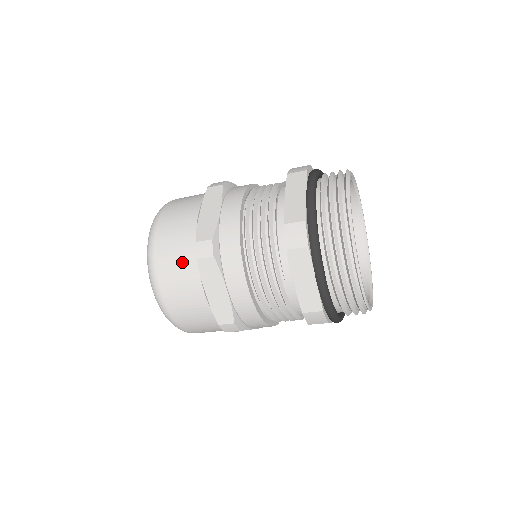
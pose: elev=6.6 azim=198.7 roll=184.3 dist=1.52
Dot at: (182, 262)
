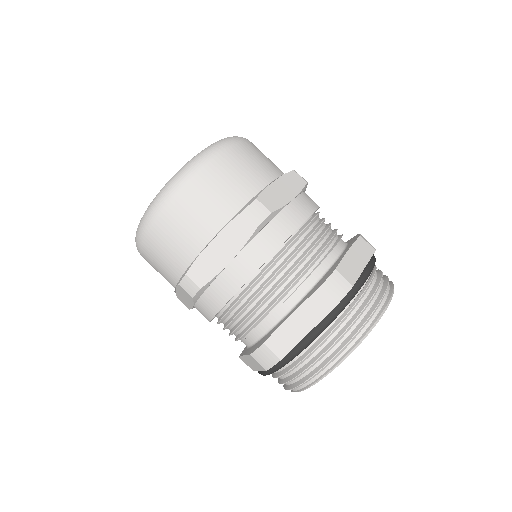
Dot at: (224, 197)
